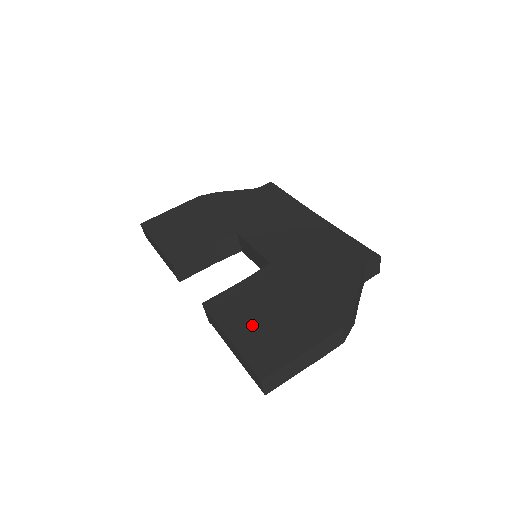
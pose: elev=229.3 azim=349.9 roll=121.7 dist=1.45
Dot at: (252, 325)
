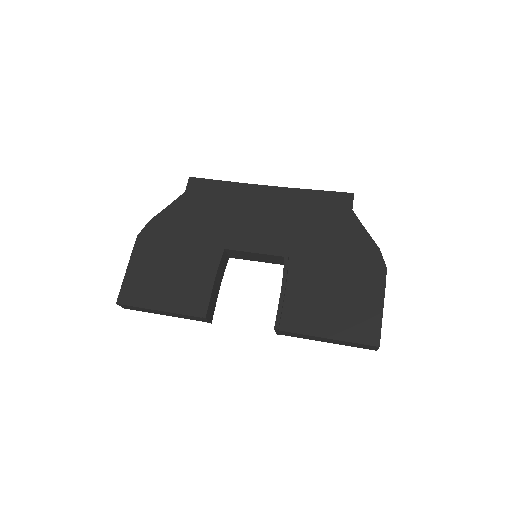
Dot at: (329, 315)
